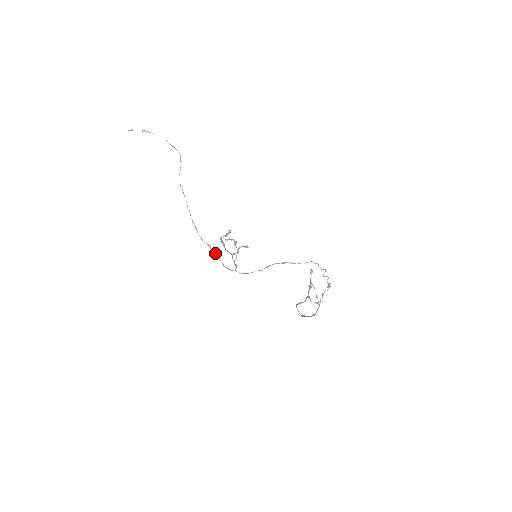
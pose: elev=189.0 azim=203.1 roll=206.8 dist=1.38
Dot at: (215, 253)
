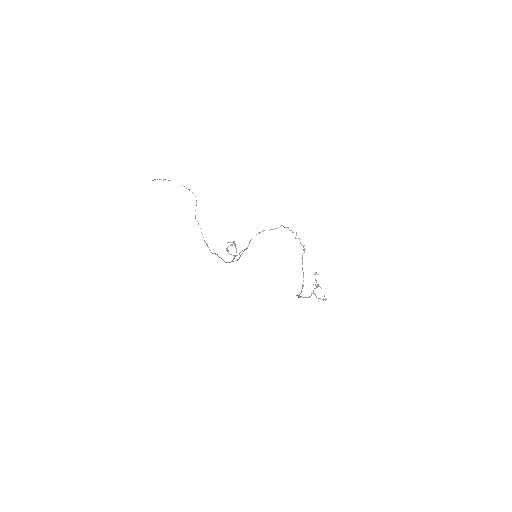
Dot at: (220, 257)
